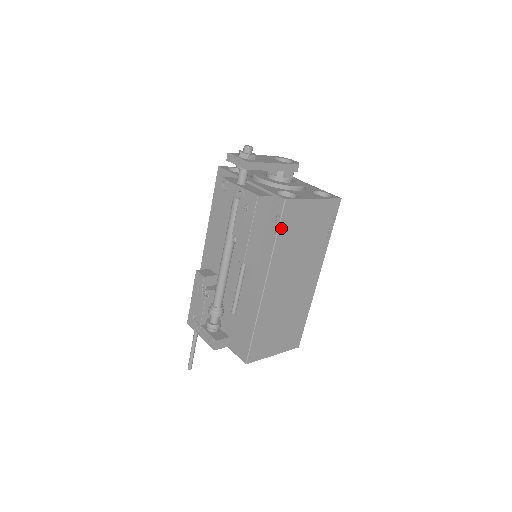
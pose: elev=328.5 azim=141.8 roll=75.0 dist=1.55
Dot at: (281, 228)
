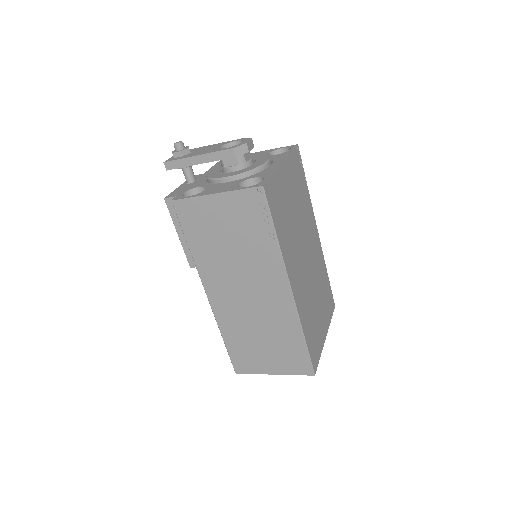
Dot at: (187, 232)
